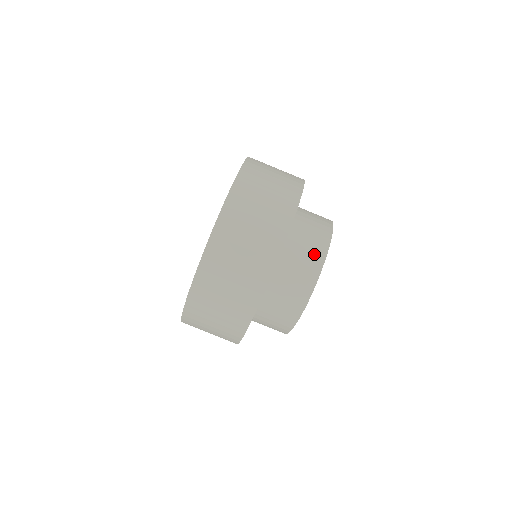
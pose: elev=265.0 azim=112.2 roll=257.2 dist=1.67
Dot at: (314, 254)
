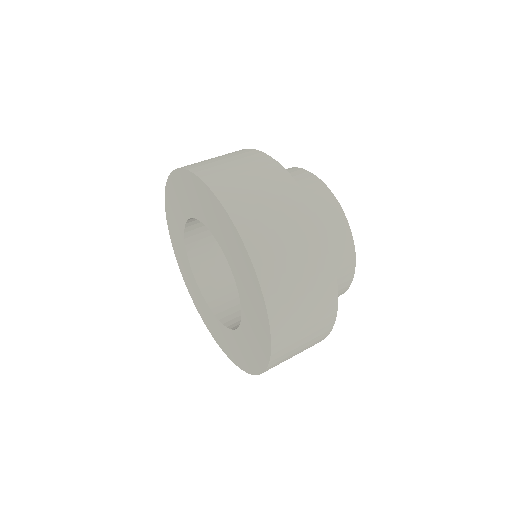
Dot at: occluded
